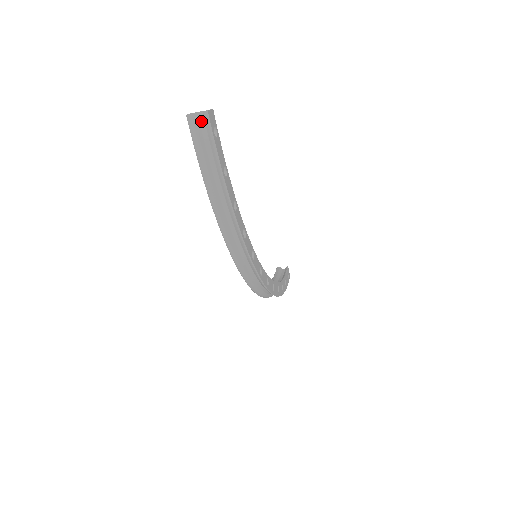
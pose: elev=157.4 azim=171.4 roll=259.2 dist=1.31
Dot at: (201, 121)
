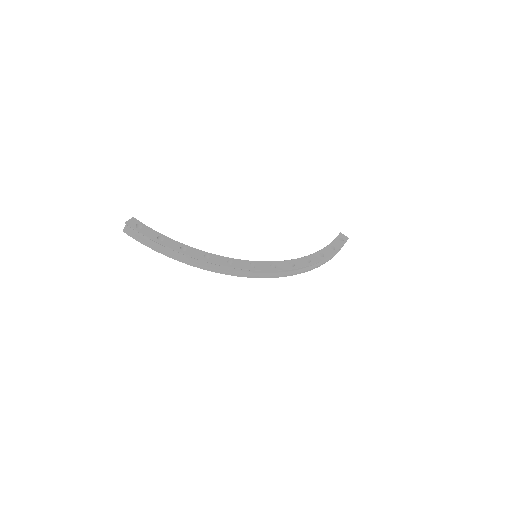
Dot at: (129, 228)
